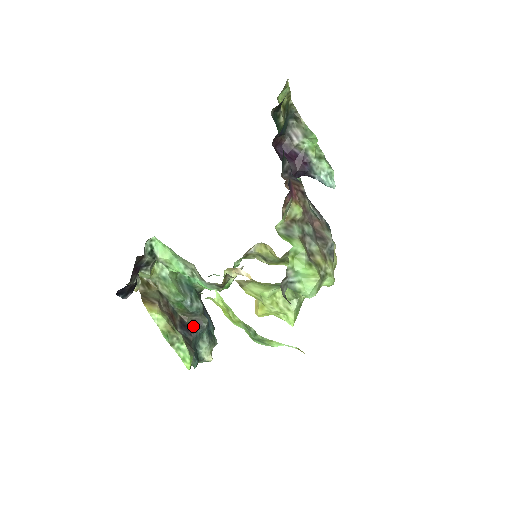
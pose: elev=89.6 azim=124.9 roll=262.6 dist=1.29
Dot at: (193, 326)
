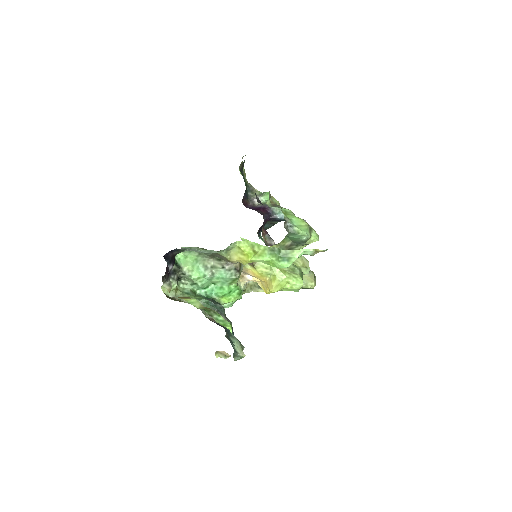
Dot at: occluded
